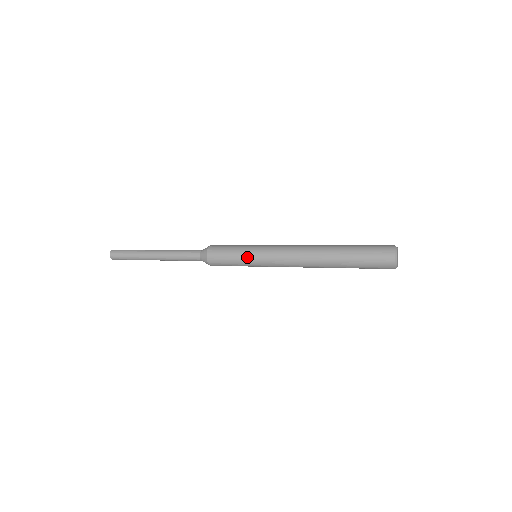
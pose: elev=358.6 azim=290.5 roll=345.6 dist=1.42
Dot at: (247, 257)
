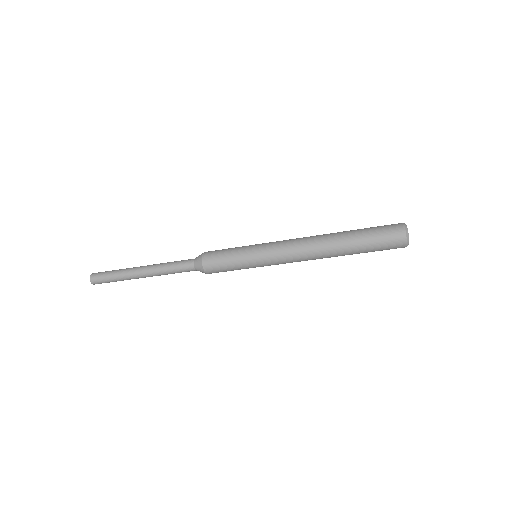
Dot at: (248, 246)
